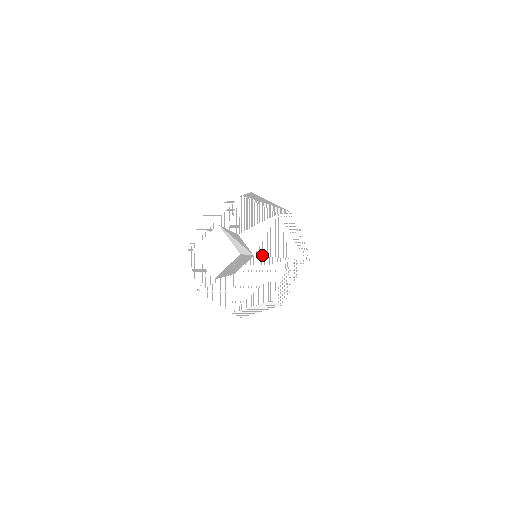
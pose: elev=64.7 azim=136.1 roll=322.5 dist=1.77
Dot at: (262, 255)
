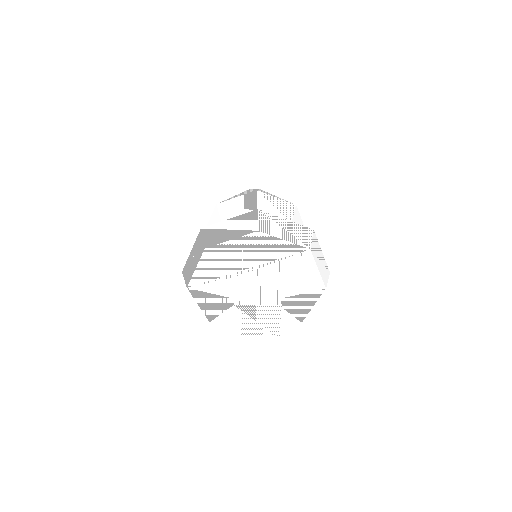
Dot at: occluded
